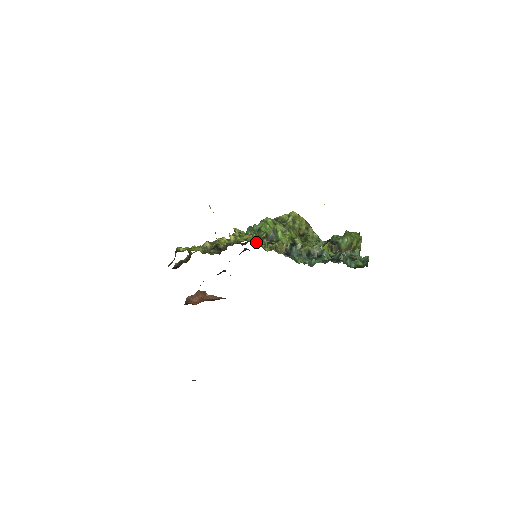
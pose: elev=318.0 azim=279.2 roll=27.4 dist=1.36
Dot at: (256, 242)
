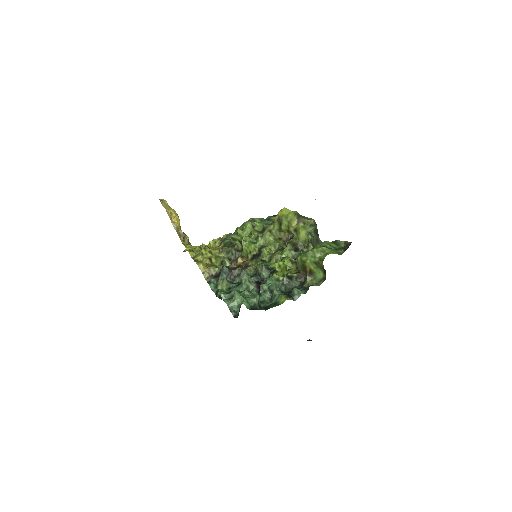
Dot at: (197, 259)
